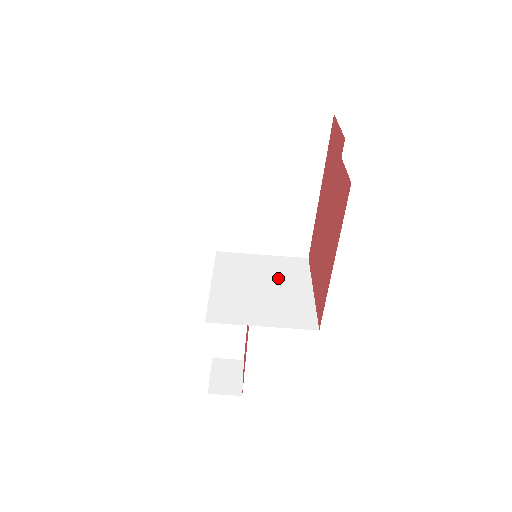
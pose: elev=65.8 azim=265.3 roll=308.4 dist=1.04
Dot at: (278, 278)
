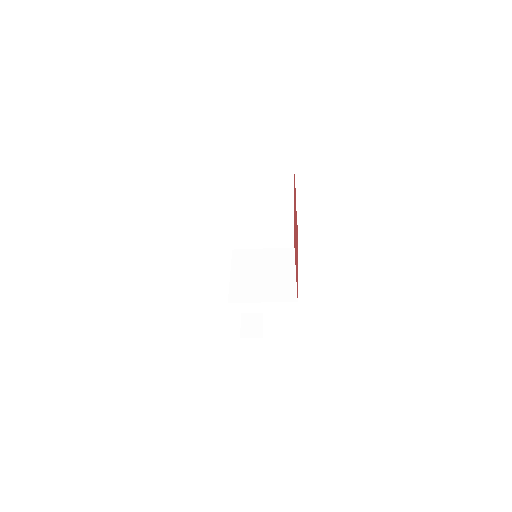
Dot at: (273, 266)
